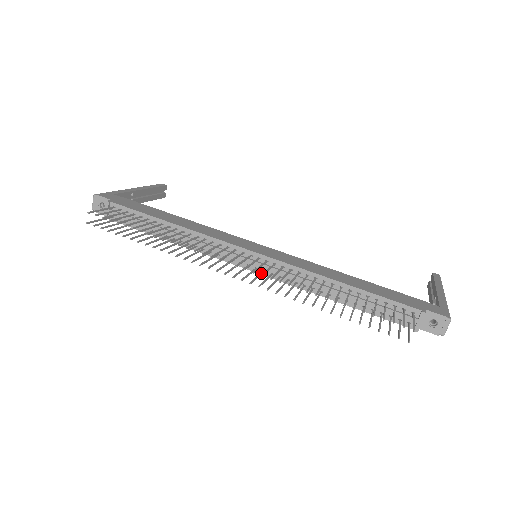
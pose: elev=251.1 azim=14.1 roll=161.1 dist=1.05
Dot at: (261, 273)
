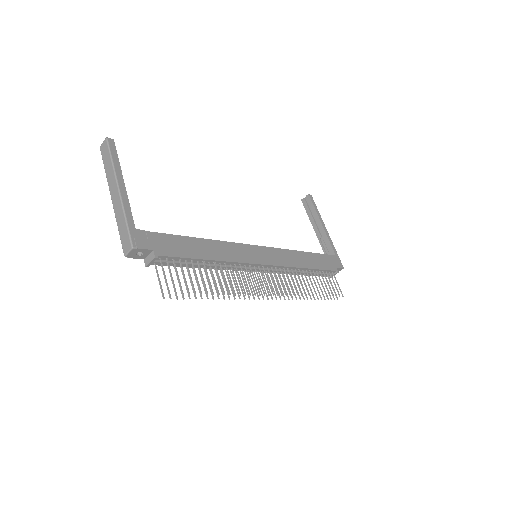
Dot at: (269, 278)
